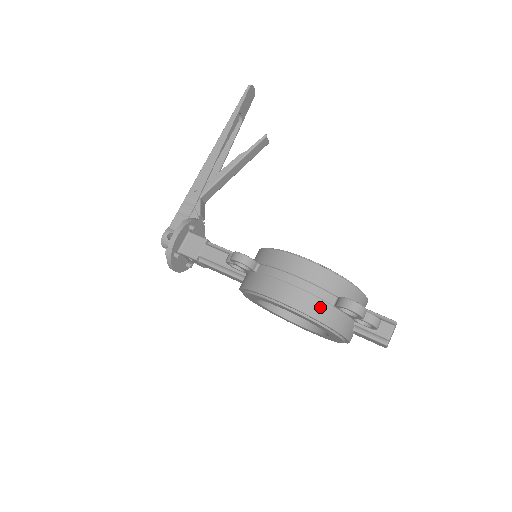
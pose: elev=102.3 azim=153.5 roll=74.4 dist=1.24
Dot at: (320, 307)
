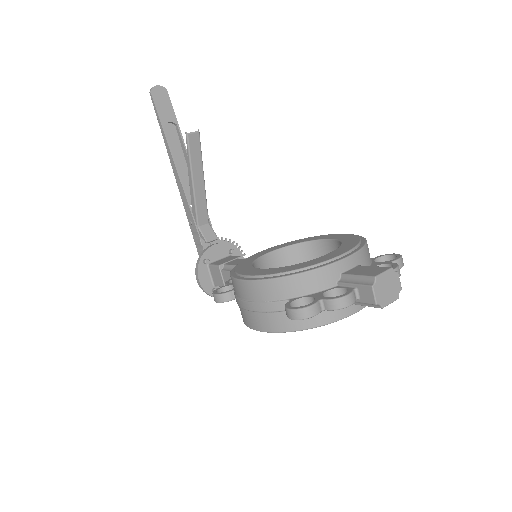
Dot at: (282, 319)
